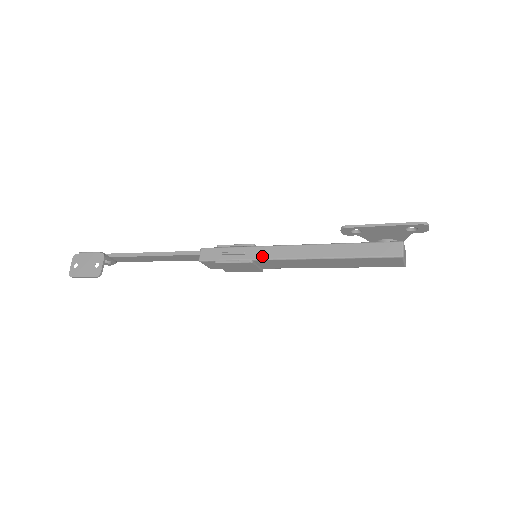
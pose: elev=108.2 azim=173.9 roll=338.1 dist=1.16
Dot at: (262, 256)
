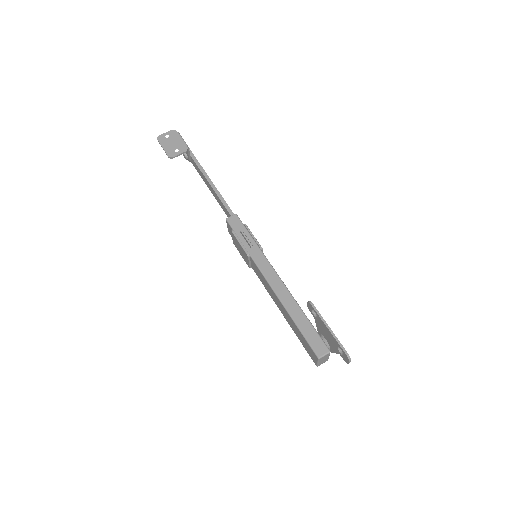
Dot at: (257, 260)
